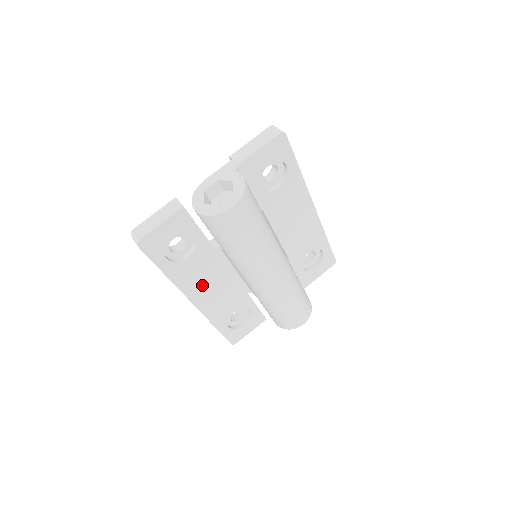
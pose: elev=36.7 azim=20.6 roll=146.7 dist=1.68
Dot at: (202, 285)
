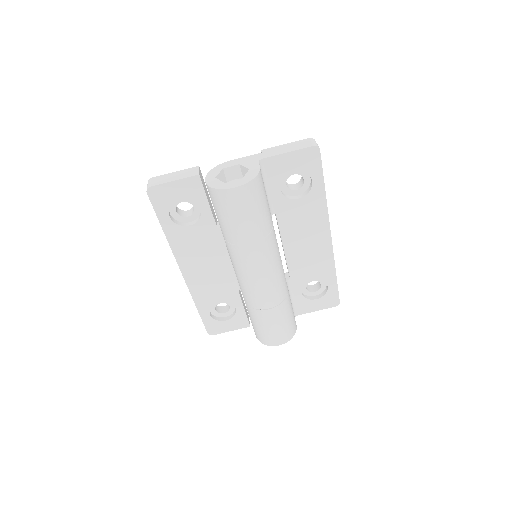
Dot at: (196, 259)
